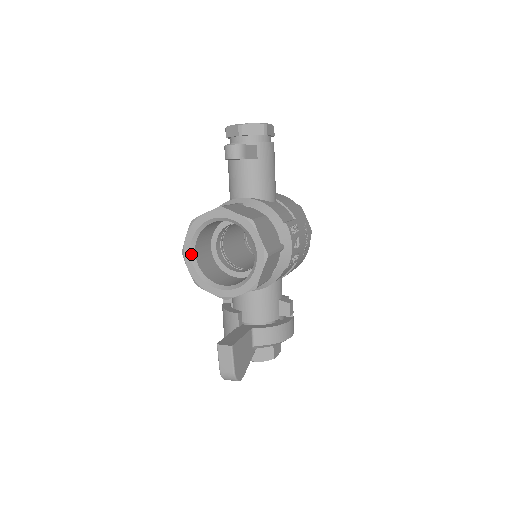
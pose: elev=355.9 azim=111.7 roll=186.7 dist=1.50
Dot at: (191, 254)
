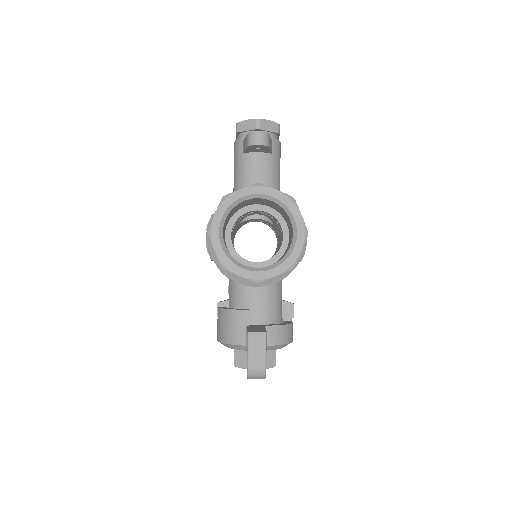
Dot at: (219, 233)
